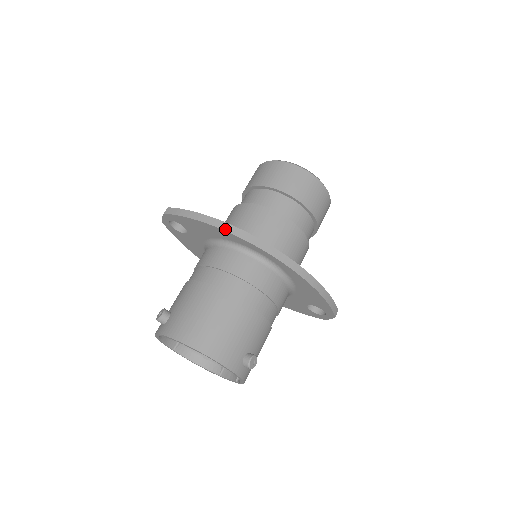
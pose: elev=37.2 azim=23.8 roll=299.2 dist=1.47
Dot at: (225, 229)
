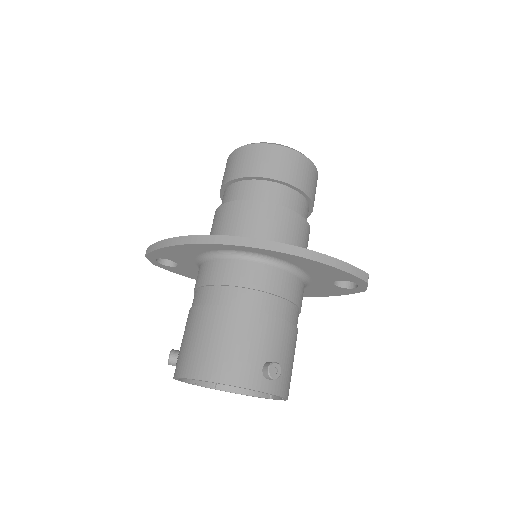
Dot at: (192, 242)
